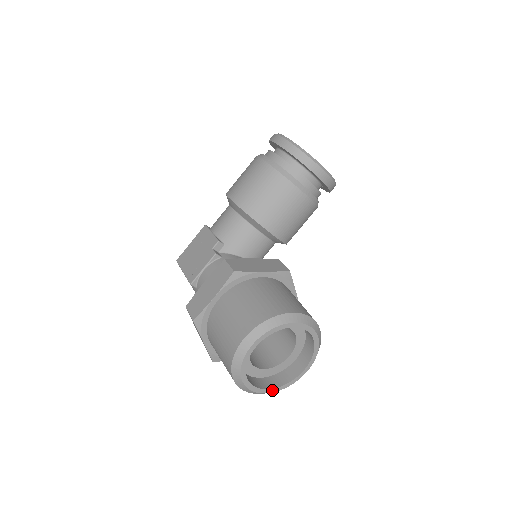
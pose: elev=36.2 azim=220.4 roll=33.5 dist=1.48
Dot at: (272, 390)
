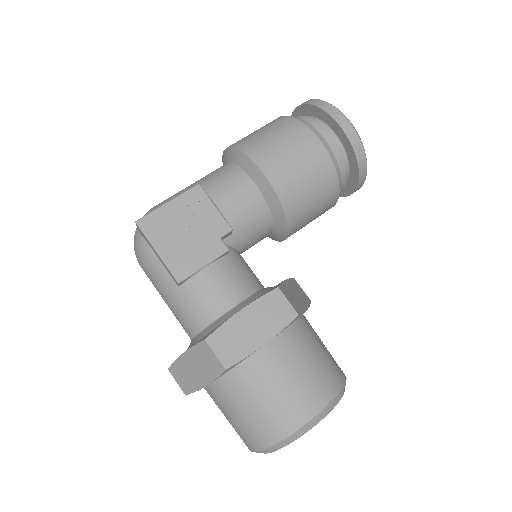
Dot at: occluded
